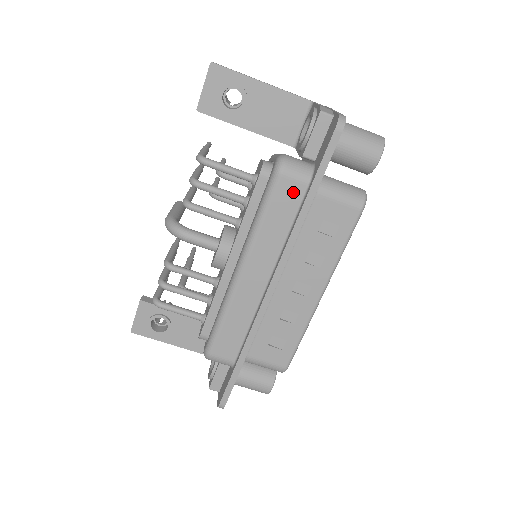
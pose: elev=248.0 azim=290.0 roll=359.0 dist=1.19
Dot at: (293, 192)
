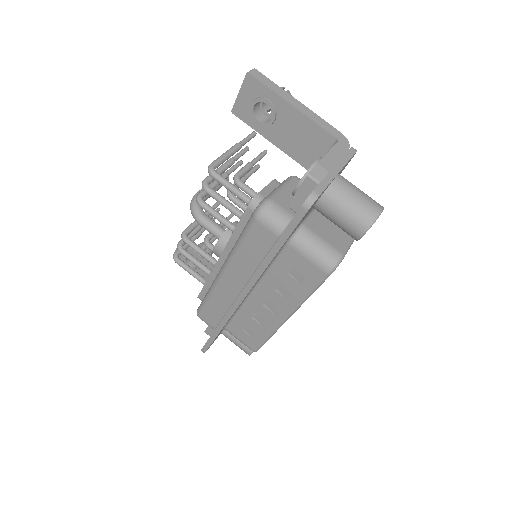
Dot at: (265, 237)
